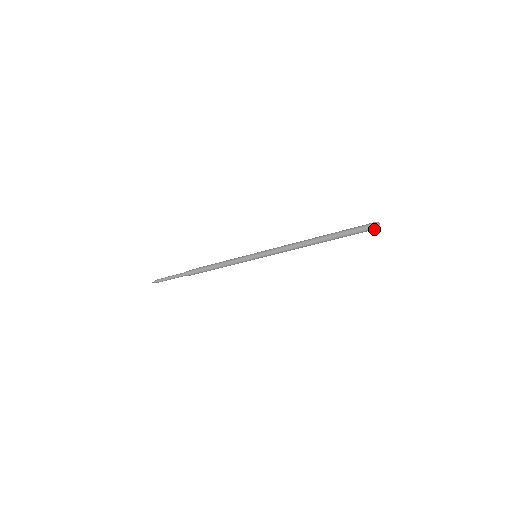
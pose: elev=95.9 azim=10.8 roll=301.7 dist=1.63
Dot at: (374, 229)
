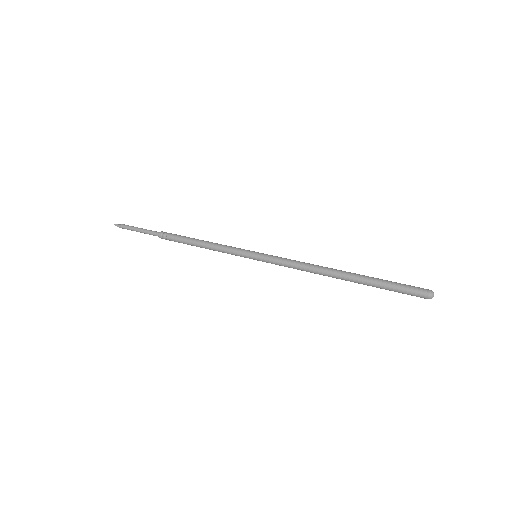
Dot at: (425, 296)
